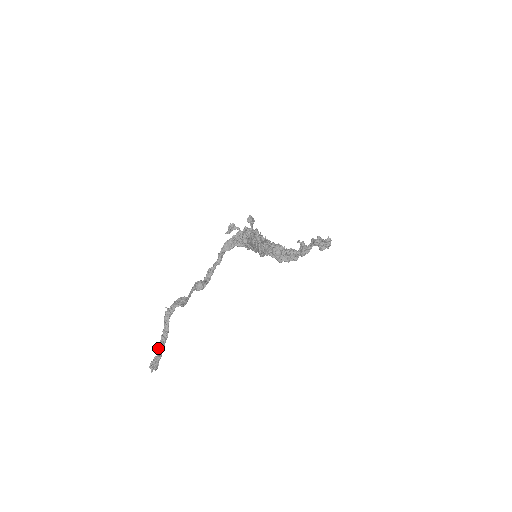
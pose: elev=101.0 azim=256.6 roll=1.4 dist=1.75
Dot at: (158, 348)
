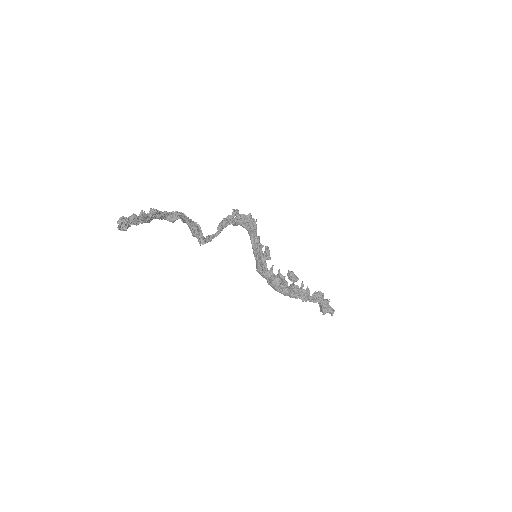
Dot at: occluded
